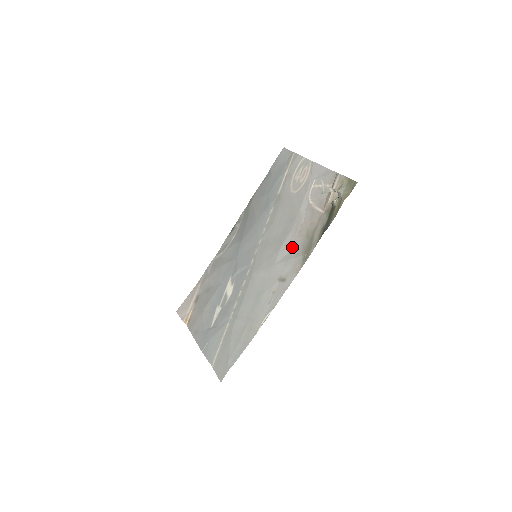
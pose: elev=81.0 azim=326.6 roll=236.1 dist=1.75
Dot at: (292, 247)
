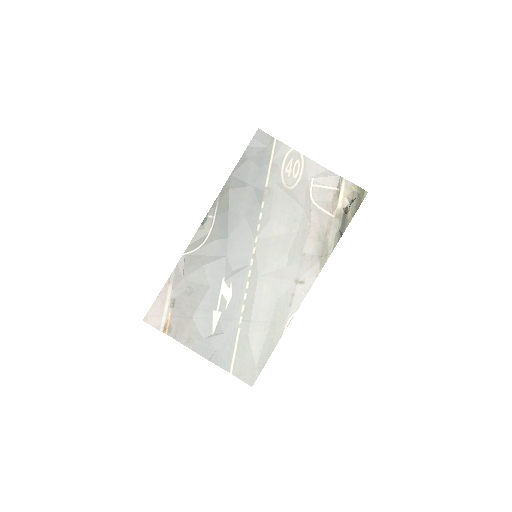
Dot at: (303, 249)
